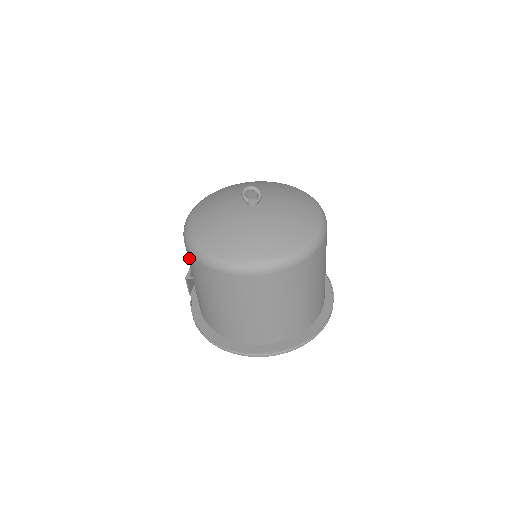
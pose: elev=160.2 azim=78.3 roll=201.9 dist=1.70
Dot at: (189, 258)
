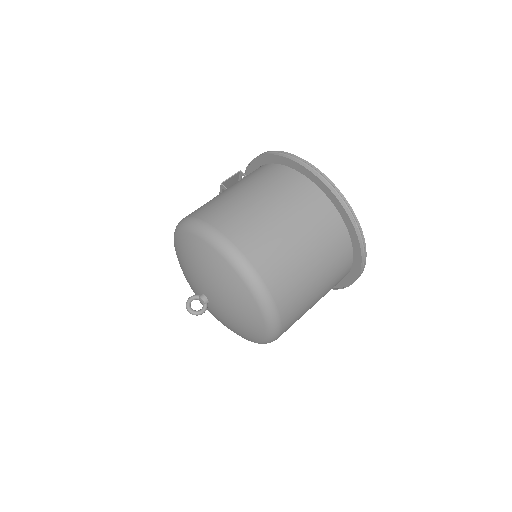
Dot at: occluded
